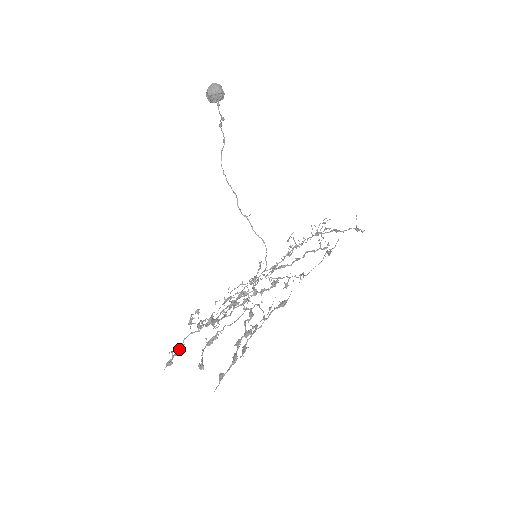
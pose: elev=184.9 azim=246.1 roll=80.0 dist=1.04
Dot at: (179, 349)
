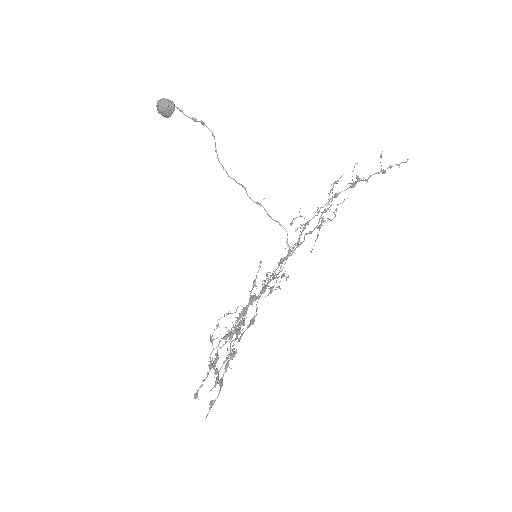
Dot at: (210, 364)
